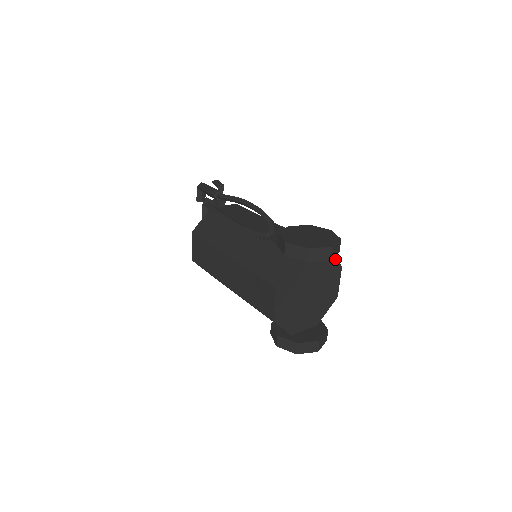
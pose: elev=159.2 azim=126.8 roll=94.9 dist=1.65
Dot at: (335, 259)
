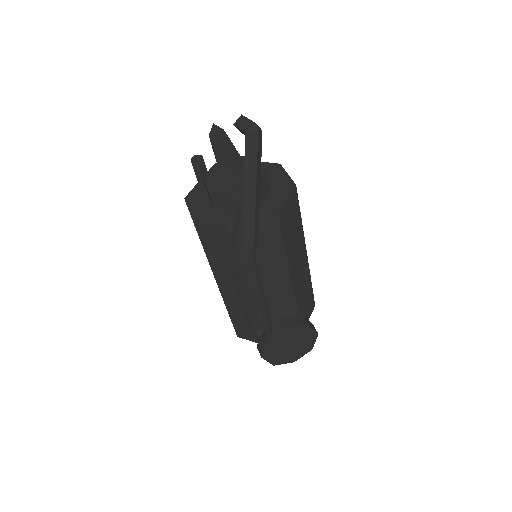
Dot at: (309, 317)
